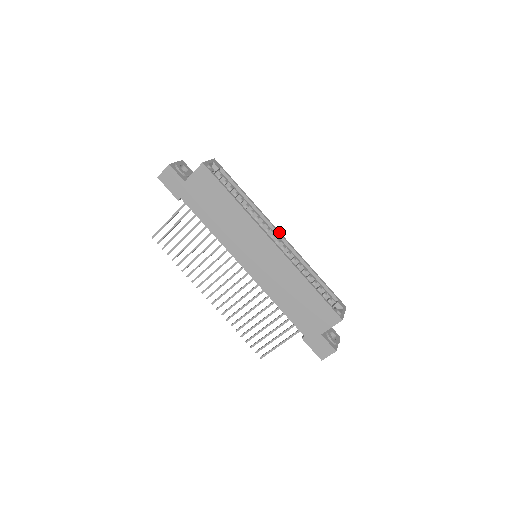
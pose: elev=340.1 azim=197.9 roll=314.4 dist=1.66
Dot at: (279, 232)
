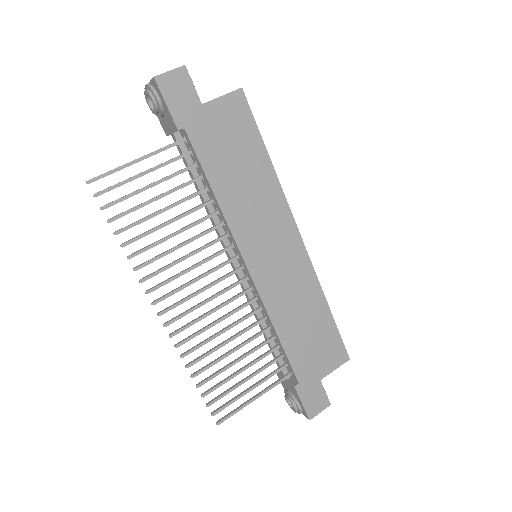
Dot at: occluded
